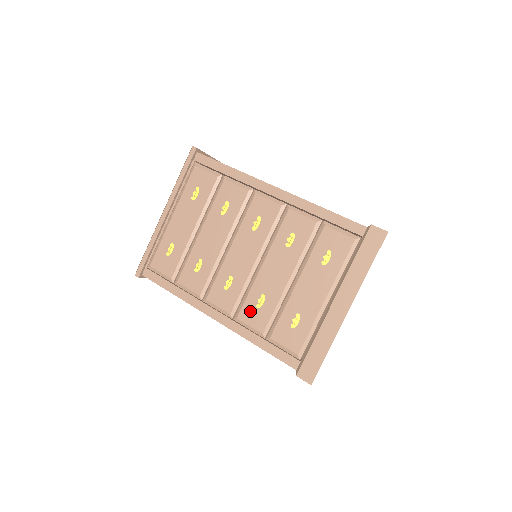
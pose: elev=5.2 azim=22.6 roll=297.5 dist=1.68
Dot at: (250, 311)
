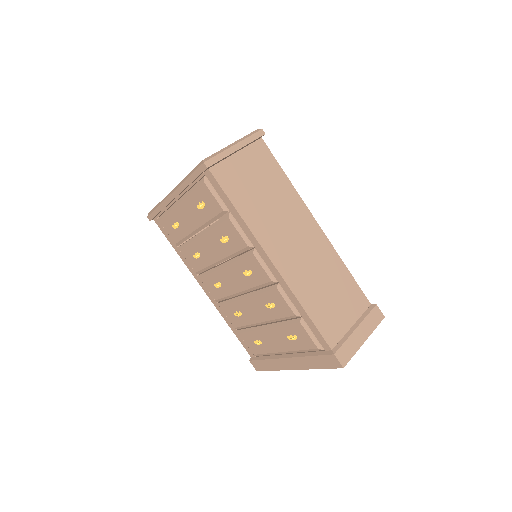
Dot at: (229, 311)
